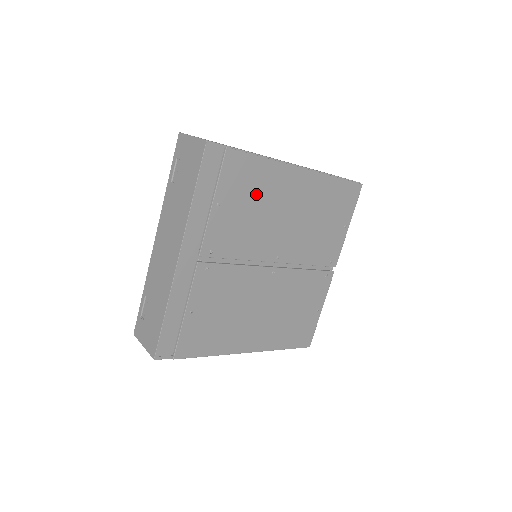
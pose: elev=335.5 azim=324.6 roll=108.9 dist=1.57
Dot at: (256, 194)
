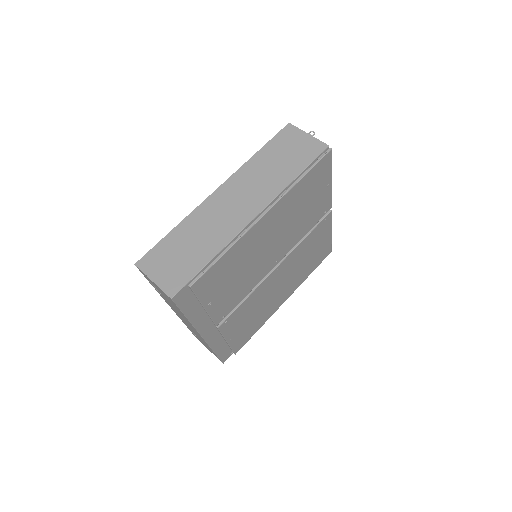
Dot at: (234, 269)
